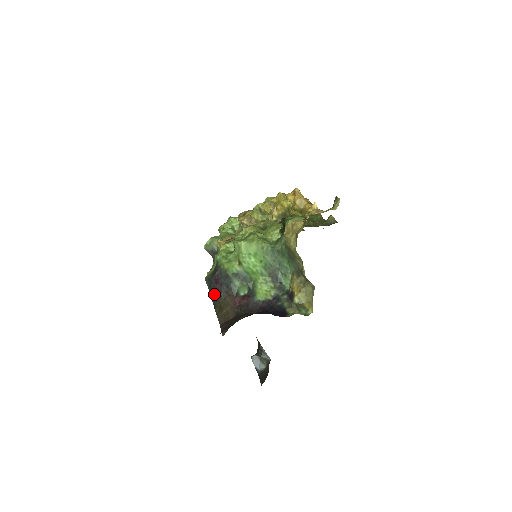
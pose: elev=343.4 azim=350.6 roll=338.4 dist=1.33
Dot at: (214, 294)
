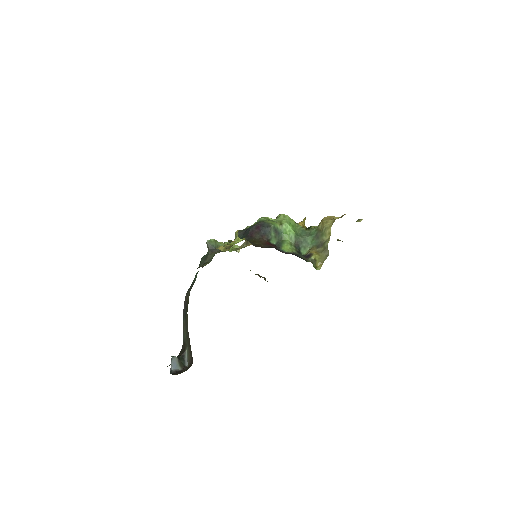
Dot at: (250, 235)
